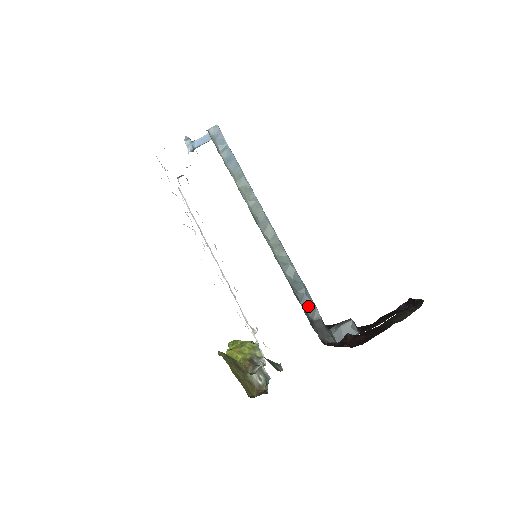
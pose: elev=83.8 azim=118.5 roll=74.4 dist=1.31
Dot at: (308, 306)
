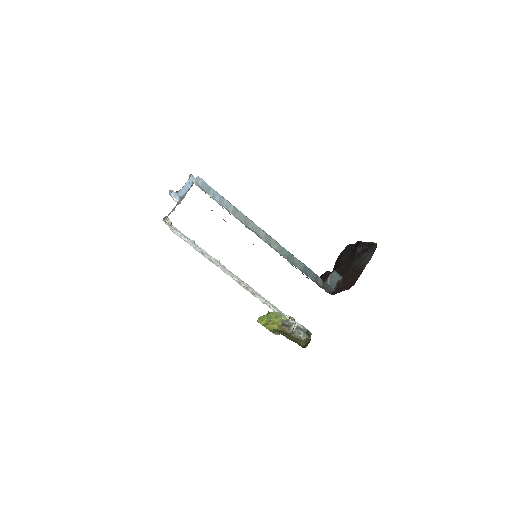
Dot at: (311, 276)
